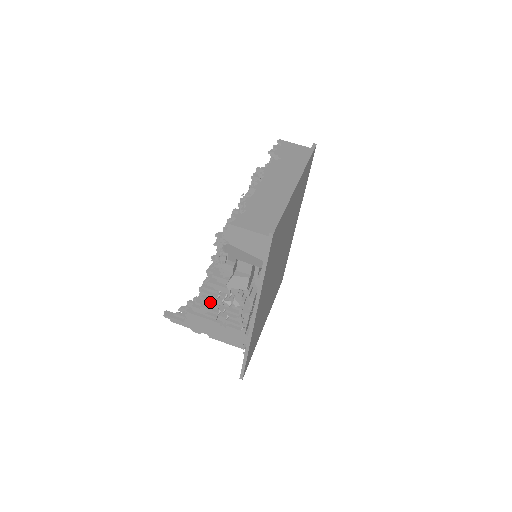
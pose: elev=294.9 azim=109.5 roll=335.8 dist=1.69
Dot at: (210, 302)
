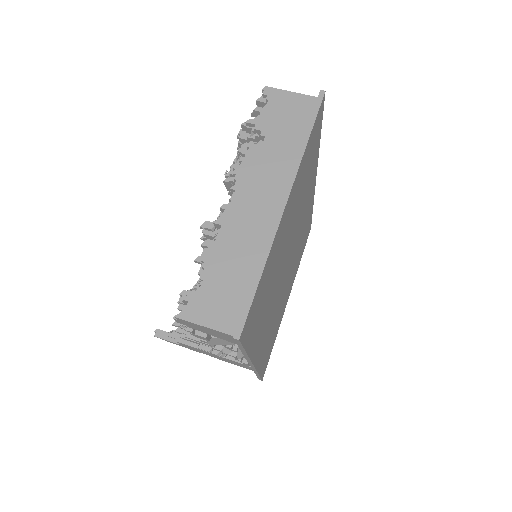
Dot at: occluded
